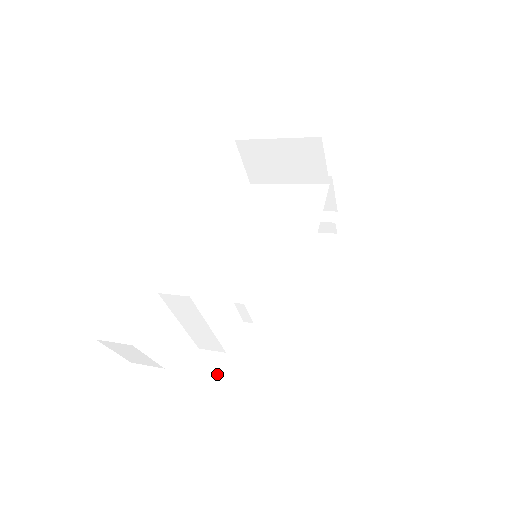
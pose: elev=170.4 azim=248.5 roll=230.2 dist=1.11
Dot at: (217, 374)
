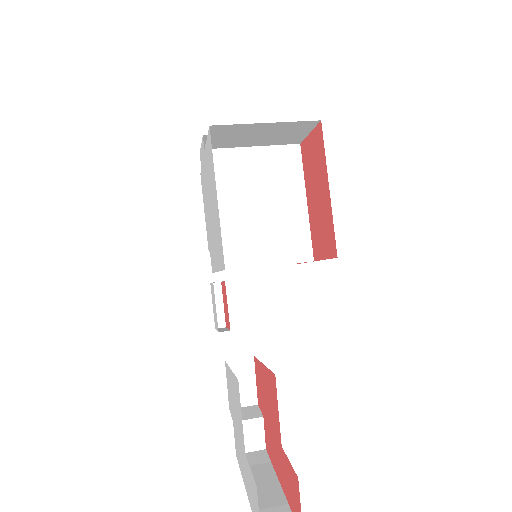
Dot at: (252, 376)
